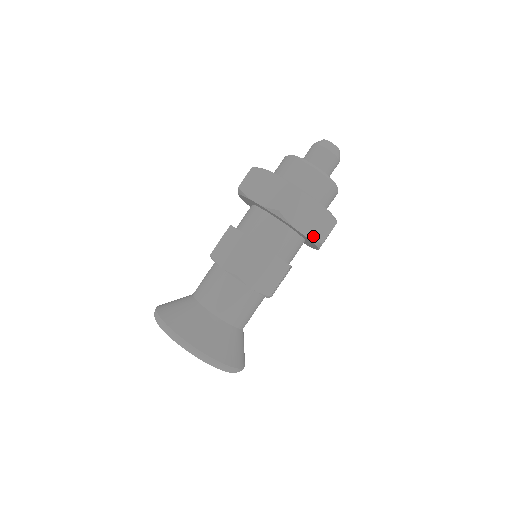
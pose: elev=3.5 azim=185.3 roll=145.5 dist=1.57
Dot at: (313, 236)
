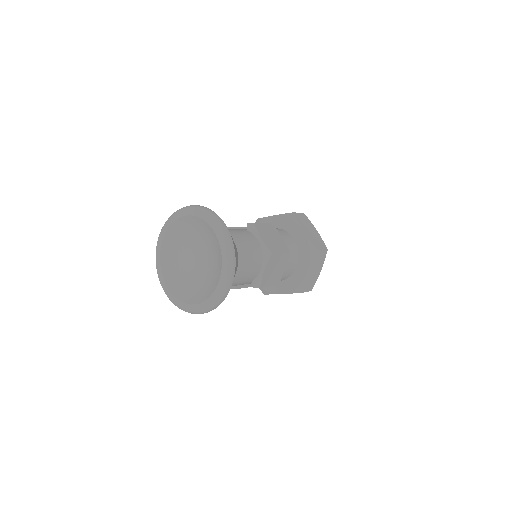
Dot at: (305, 283)
